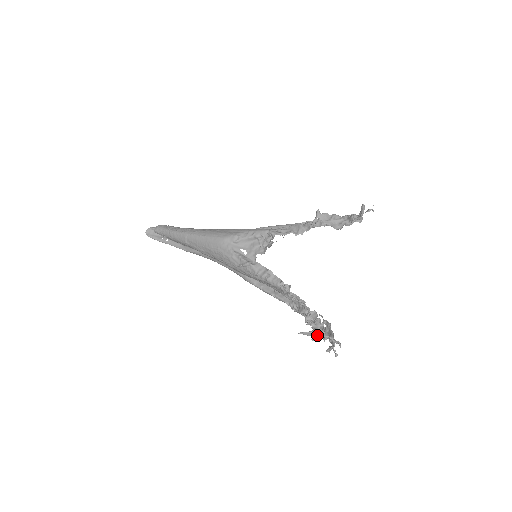
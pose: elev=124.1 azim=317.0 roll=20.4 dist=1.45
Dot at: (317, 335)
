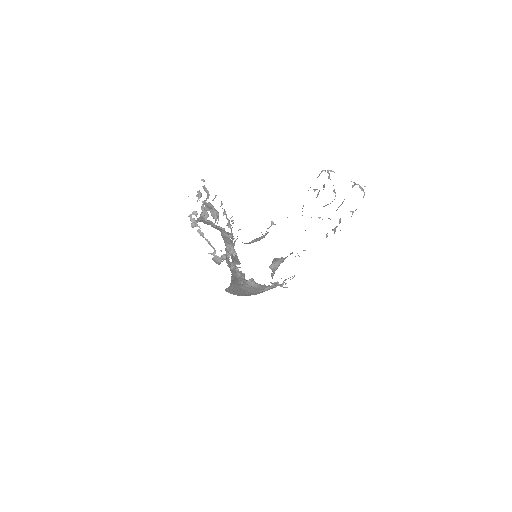
Dot at: occluded
